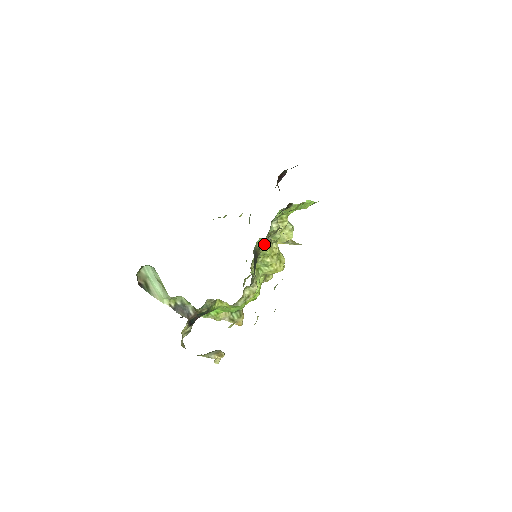
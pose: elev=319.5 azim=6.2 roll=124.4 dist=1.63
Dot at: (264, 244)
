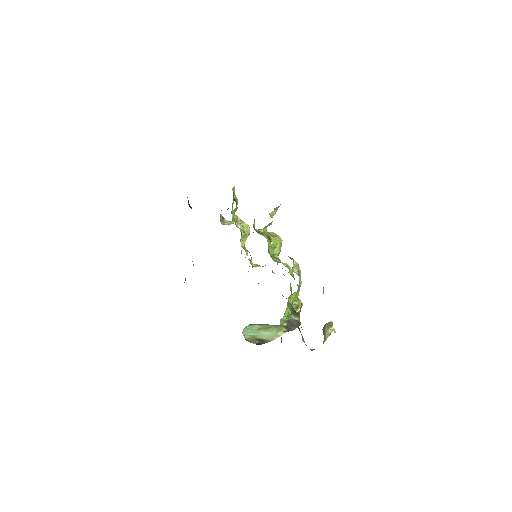
Dot at: (266, 231)
